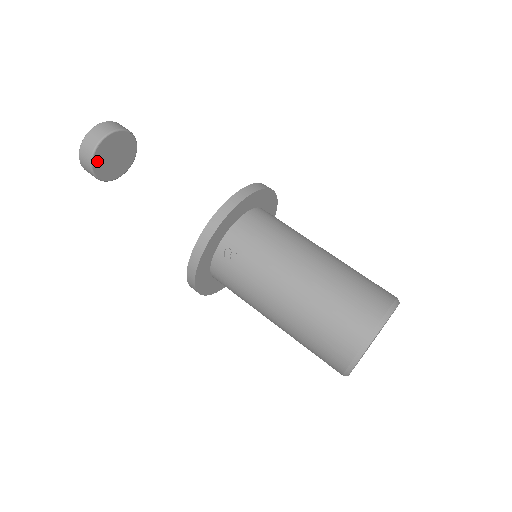
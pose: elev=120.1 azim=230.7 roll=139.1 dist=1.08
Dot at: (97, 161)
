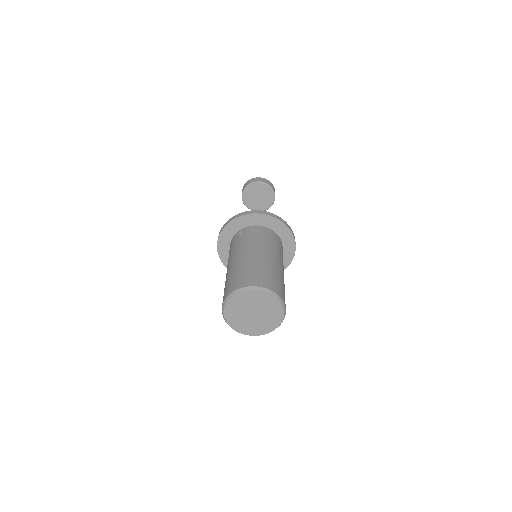
Dot at: (248, 190)
